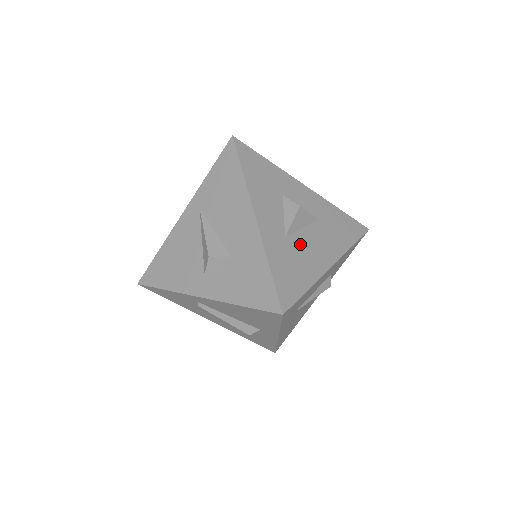
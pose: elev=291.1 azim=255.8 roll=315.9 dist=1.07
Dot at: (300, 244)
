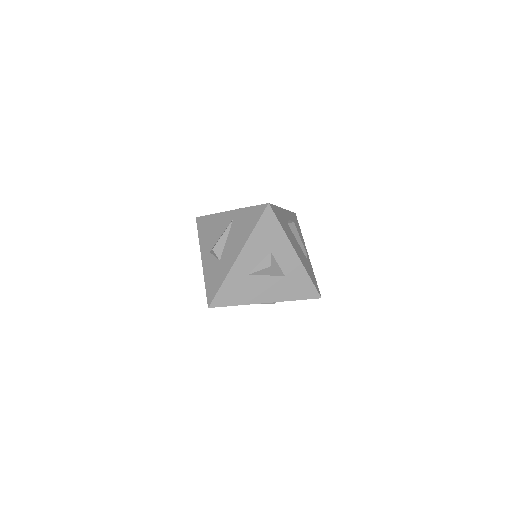
Dot at: (255, 283)
